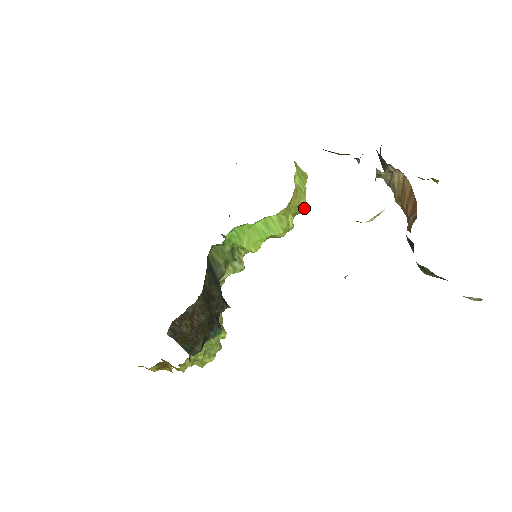
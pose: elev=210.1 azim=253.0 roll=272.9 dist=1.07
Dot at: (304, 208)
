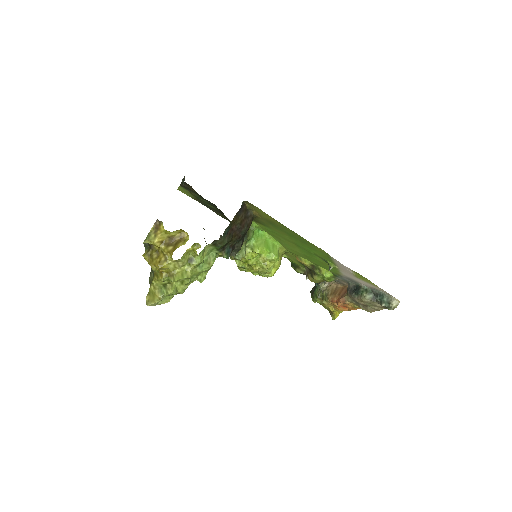
Dot at: occluded
